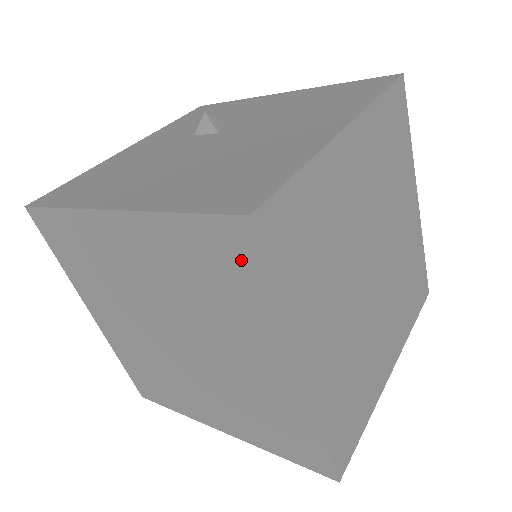
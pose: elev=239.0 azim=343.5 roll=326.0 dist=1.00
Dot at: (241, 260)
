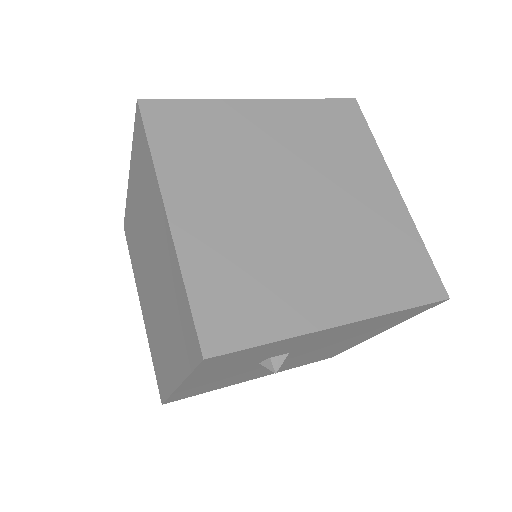
Dot at: (142, 139)
